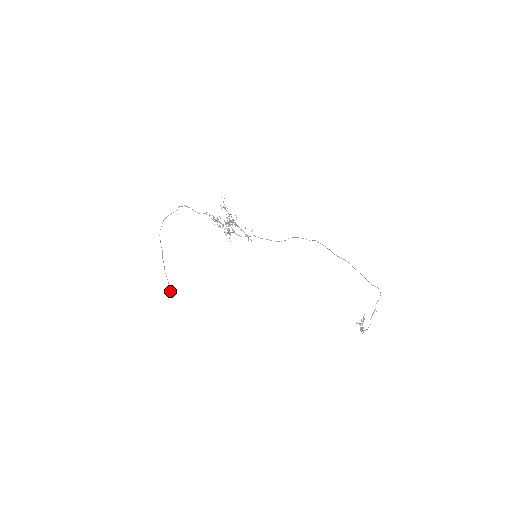
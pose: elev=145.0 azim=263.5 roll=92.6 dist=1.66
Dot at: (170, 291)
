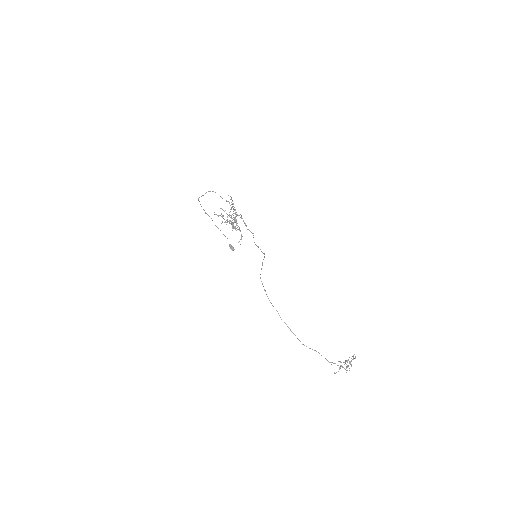
Dot at: (232, 247)
